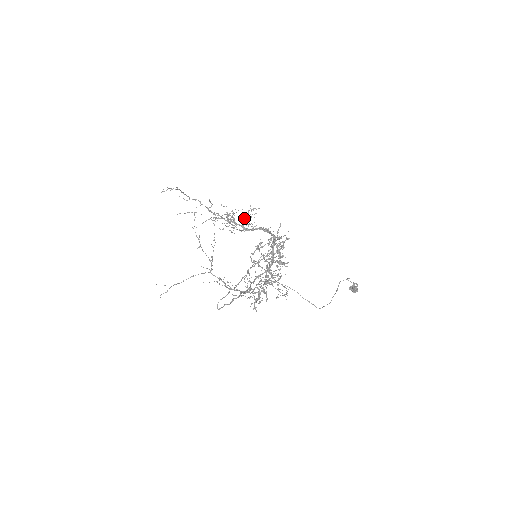
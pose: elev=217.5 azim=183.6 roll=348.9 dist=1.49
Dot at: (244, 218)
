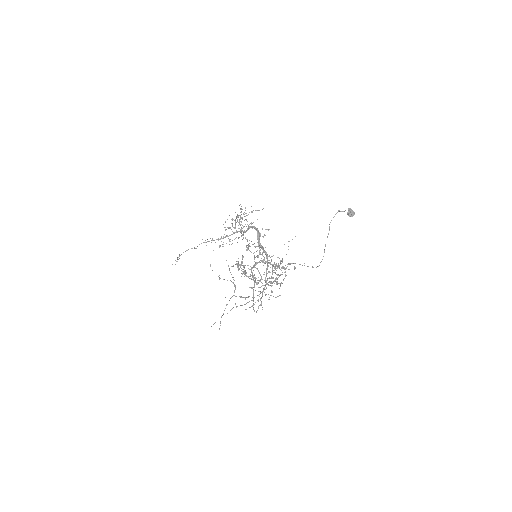
Dot at: (239, 223)
